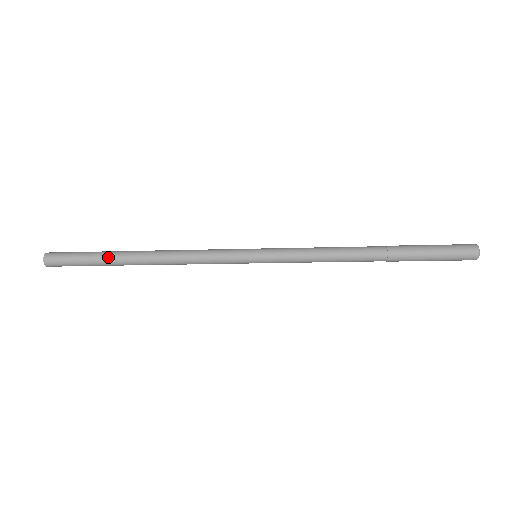
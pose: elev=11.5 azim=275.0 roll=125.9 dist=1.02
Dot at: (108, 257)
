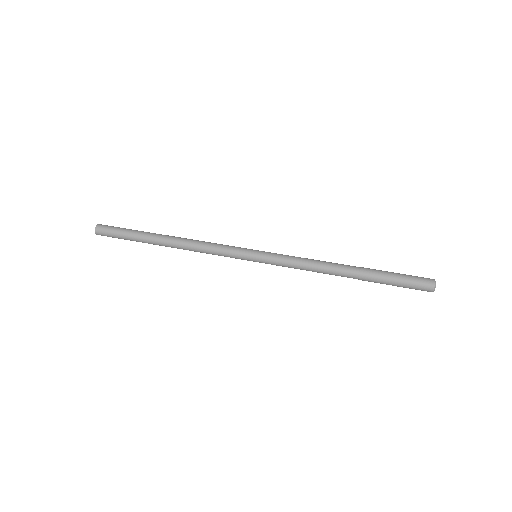
Dot at: (143, 236)
